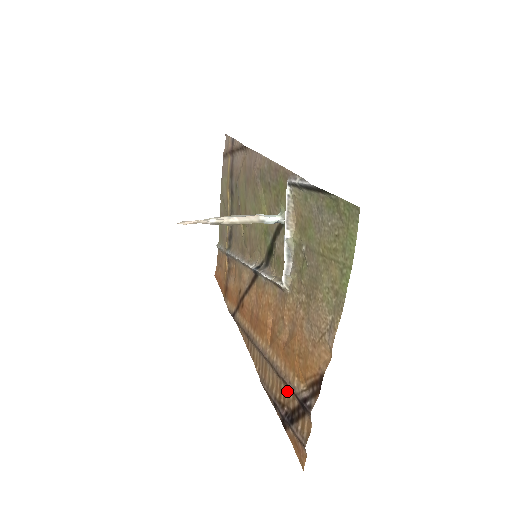
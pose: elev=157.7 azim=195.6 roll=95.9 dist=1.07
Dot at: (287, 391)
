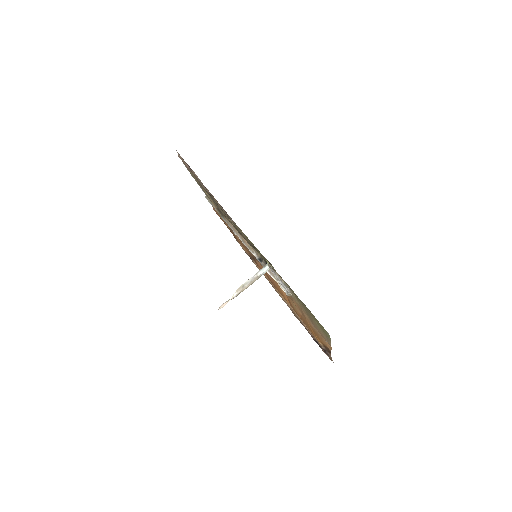
Dot at: occluded
